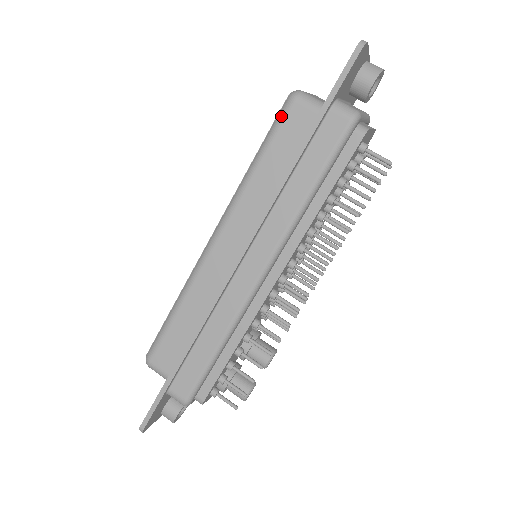
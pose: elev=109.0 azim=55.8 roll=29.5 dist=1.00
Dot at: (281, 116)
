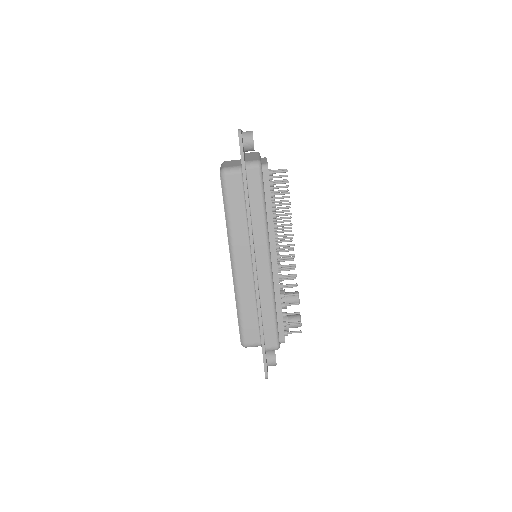
Dot at: (224, 186)
